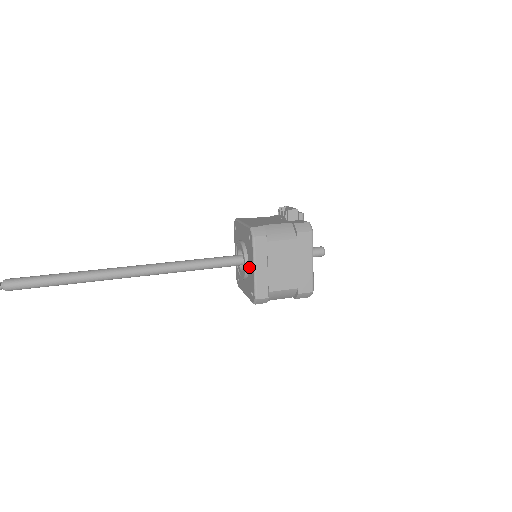
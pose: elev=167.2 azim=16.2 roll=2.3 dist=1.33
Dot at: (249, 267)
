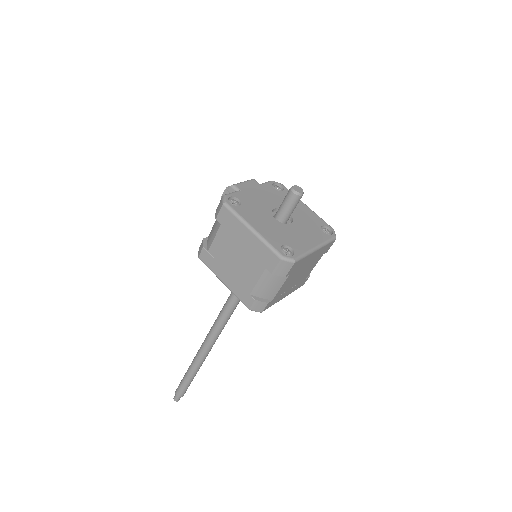
Dot at: occluded
